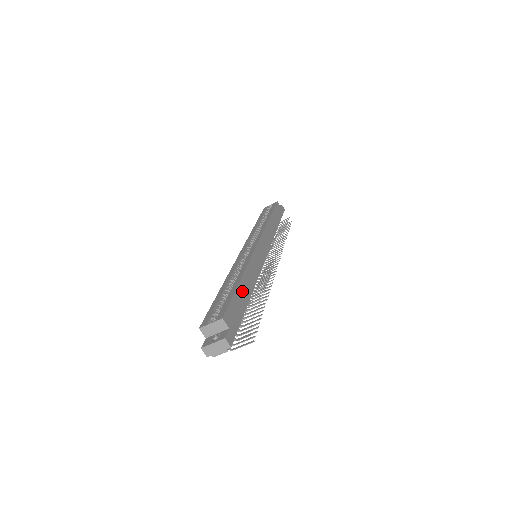
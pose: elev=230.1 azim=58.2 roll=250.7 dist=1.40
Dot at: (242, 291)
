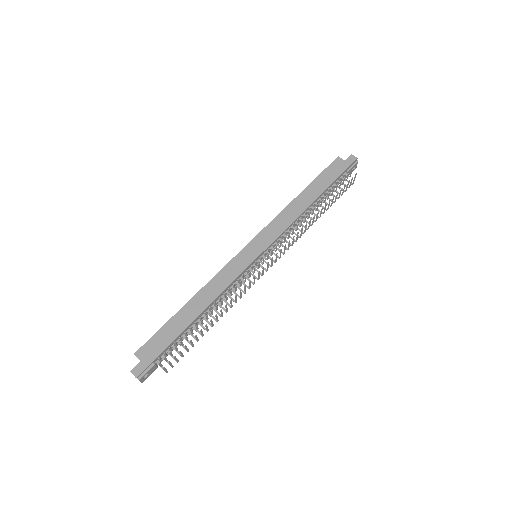
Dot at: (182, 317)
